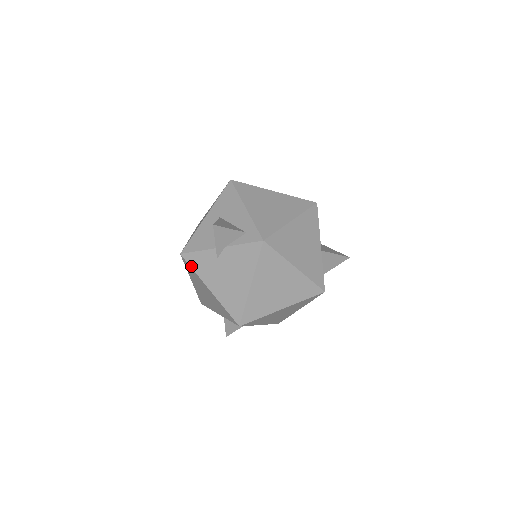
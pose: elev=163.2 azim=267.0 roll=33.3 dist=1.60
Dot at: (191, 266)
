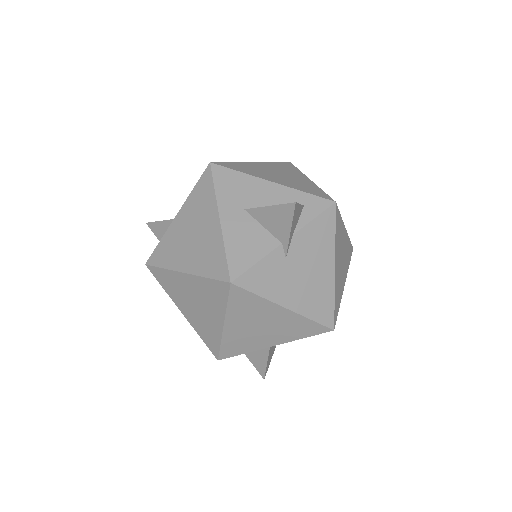
Dot at: (252, 291)
